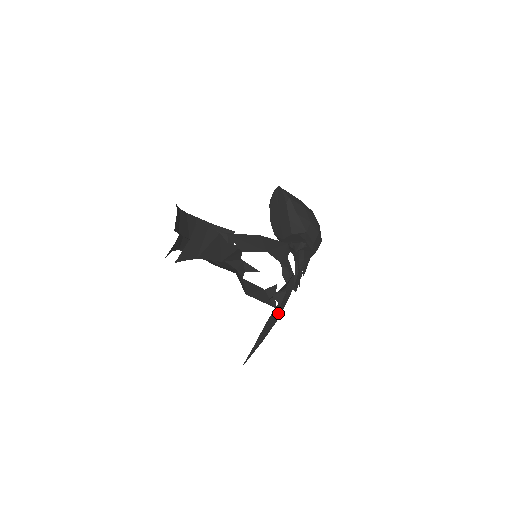
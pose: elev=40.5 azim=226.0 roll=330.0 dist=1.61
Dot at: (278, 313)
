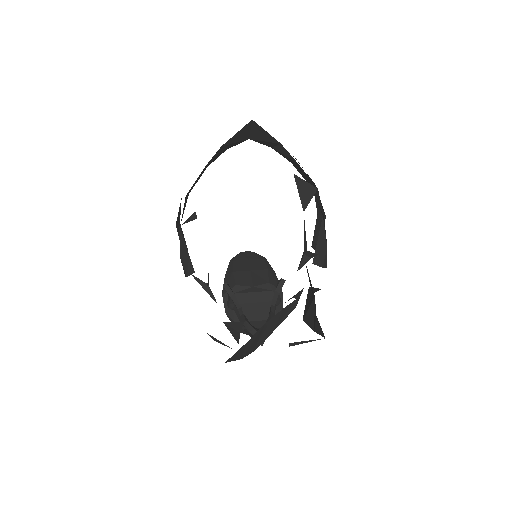
Dot at: (266, 334)
